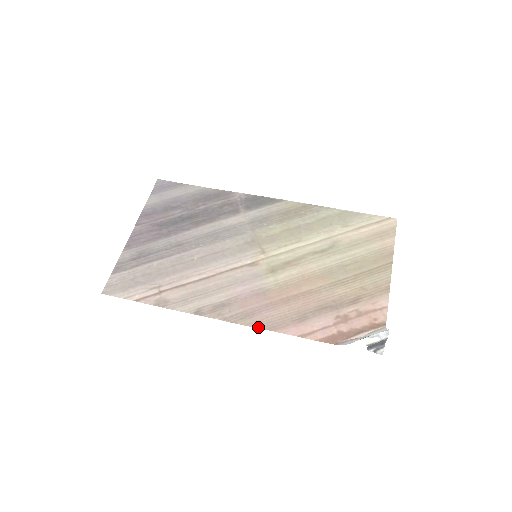
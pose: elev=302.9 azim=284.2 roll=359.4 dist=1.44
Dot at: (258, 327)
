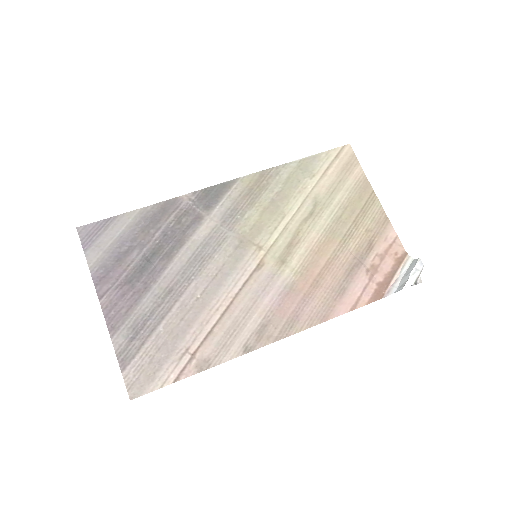
Dot at: (311, 326)
